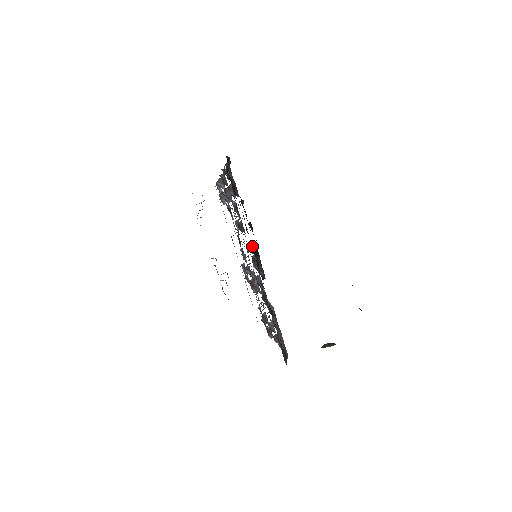
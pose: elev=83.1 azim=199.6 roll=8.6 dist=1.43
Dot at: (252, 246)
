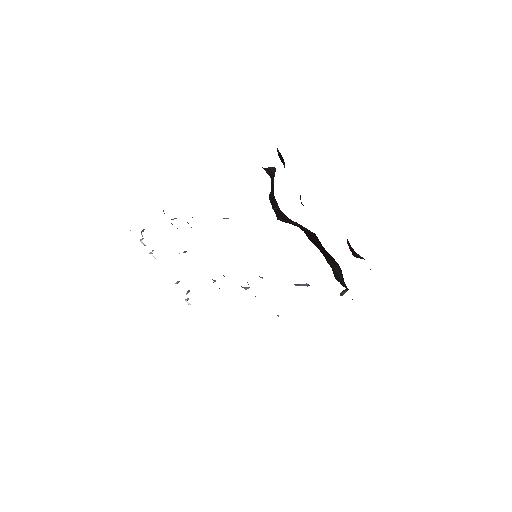
Dot at: occluded
